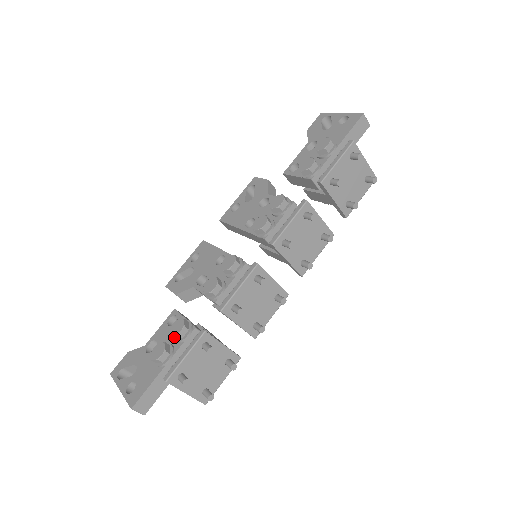
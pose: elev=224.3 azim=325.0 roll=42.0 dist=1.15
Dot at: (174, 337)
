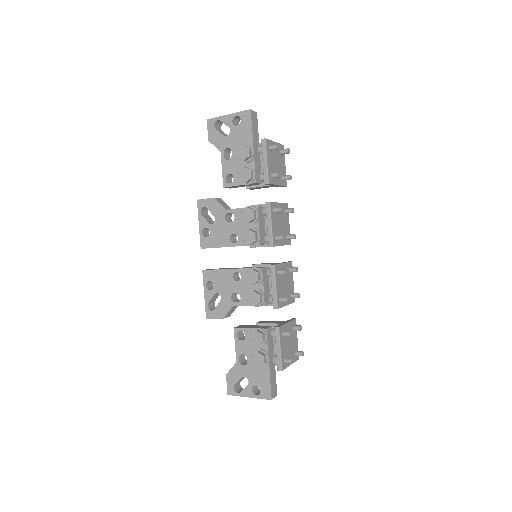
Dot at: (259, 345)
